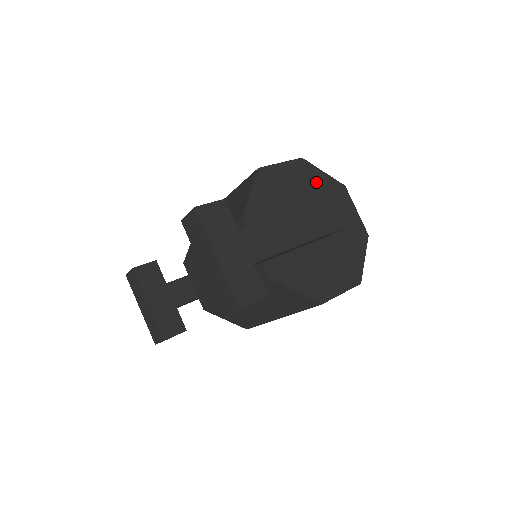
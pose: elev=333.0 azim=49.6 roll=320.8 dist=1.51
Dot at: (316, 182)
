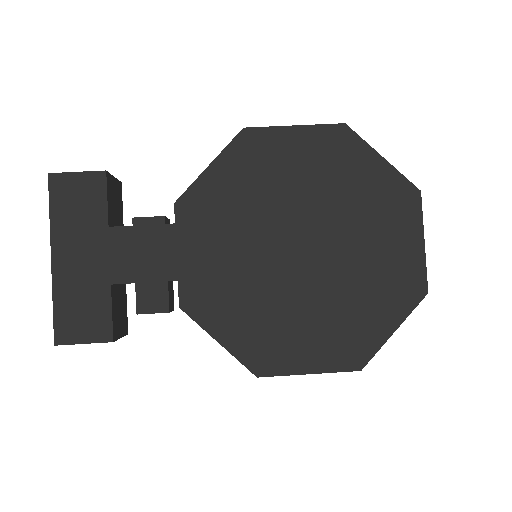
Dot at: (354, 172)
